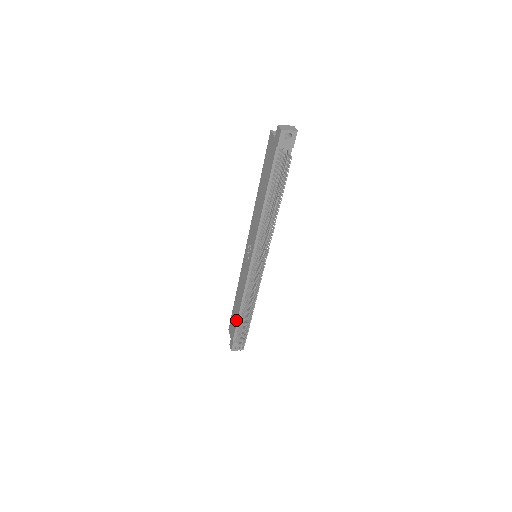
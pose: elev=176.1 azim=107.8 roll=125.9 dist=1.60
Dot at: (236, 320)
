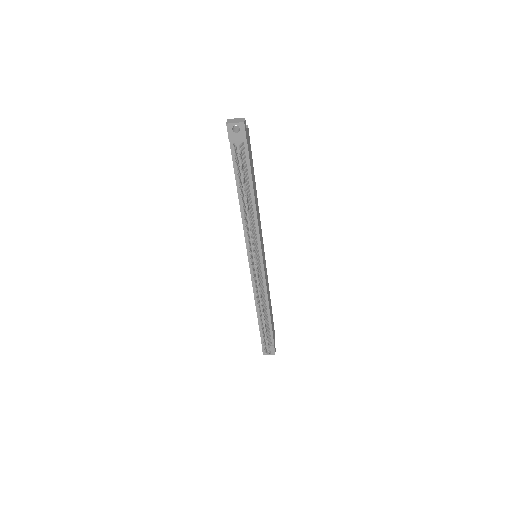
Dot at: (258, 323)
